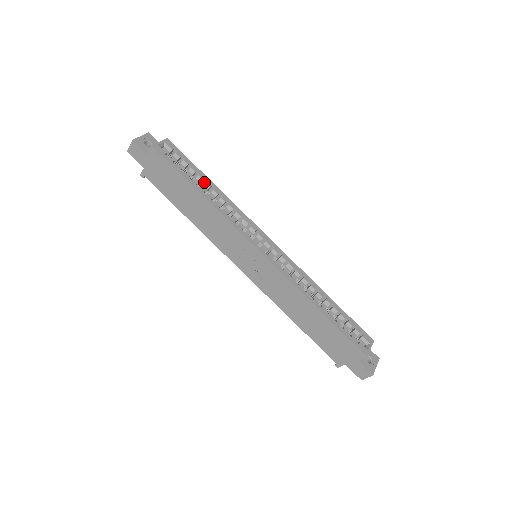
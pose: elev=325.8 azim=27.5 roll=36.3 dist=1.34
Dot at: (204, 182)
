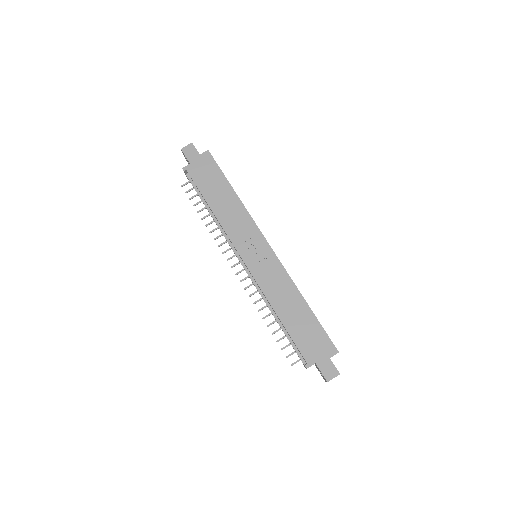
Dot at: occluded
